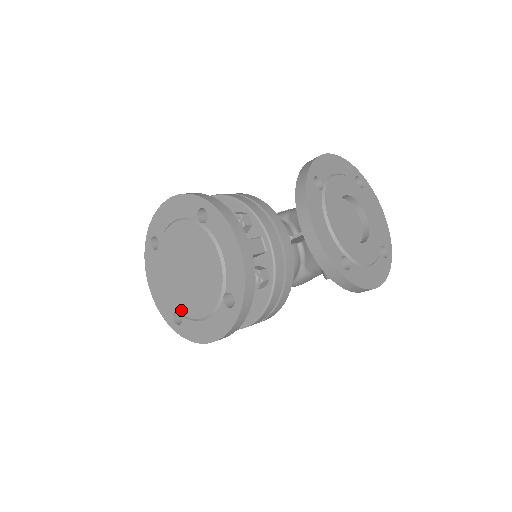
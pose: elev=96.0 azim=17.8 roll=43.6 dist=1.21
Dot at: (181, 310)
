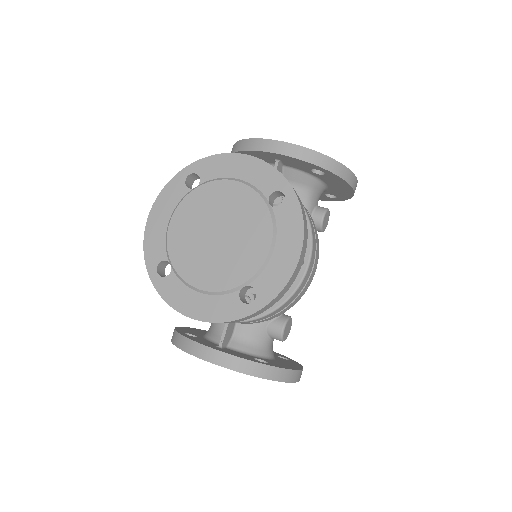
Dot at: (244, 276)
